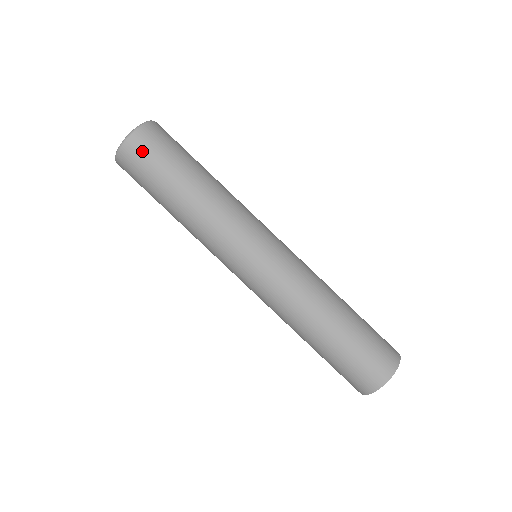
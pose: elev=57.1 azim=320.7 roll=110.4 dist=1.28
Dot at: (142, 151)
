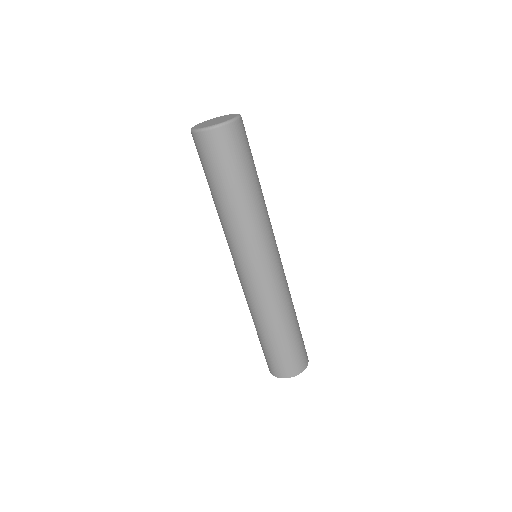
Dot at: (217, 146)
